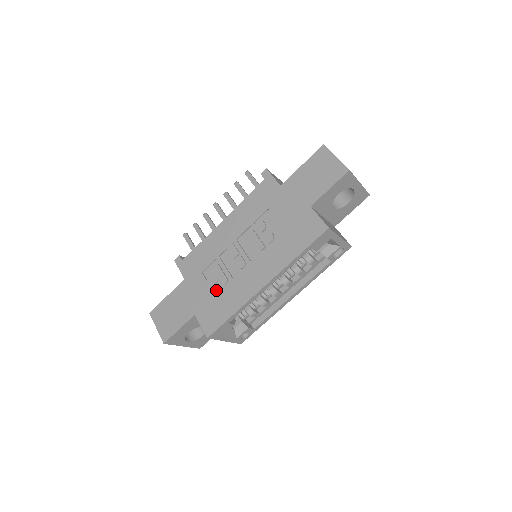
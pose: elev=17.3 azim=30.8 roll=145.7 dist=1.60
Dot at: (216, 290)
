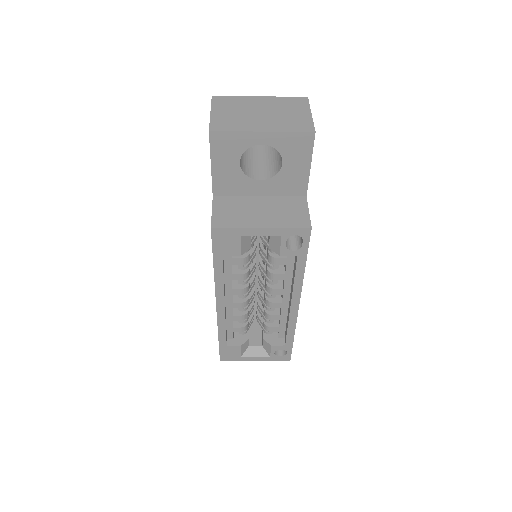
Dot at: occluded
